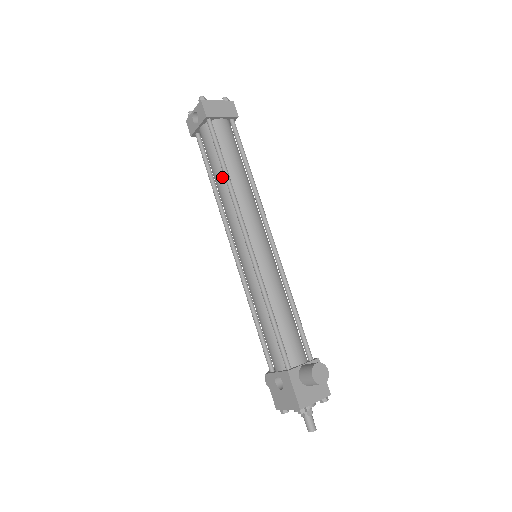
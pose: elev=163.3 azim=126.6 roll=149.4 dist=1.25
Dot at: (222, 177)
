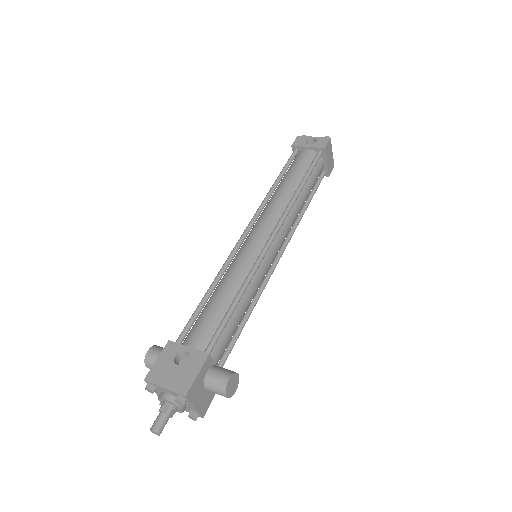
Dot at: (294, 186)
